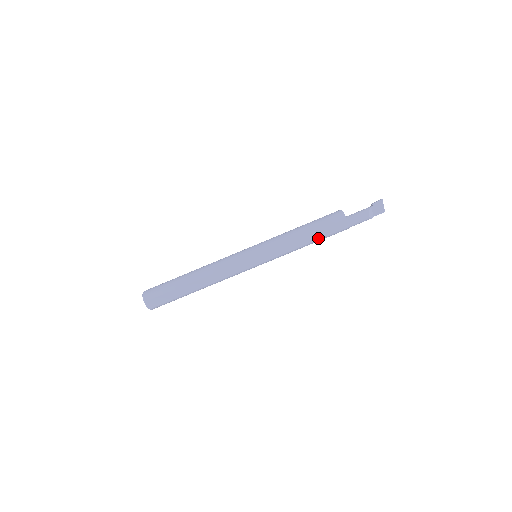
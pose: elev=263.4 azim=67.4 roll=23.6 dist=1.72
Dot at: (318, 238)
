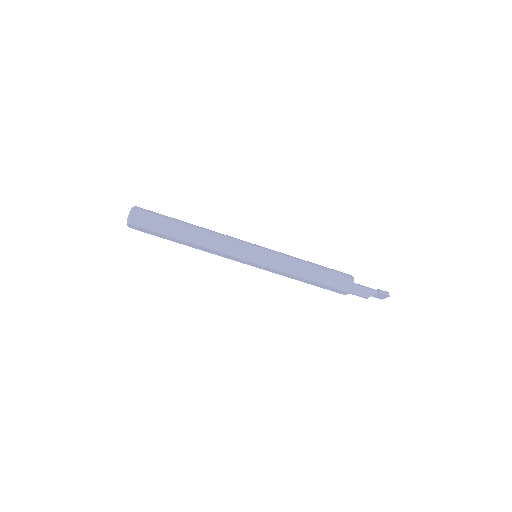
Dot at: (315, 285)
